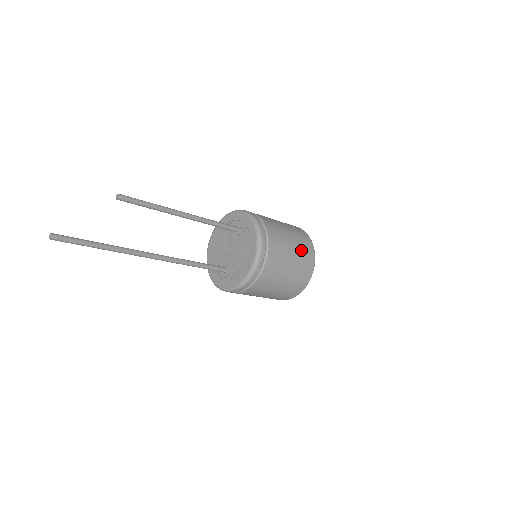
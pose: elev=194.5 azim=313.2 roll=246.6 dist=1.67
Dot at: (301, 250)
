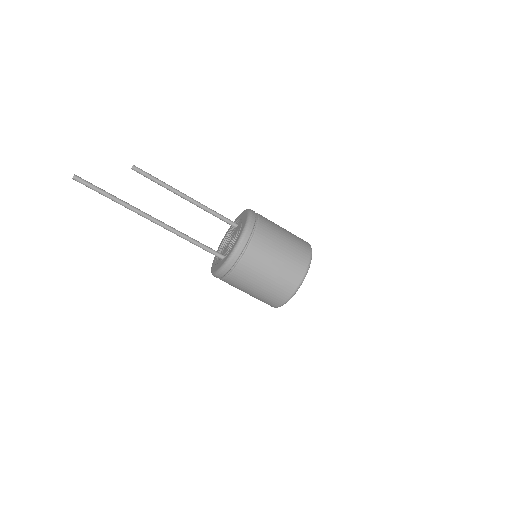
Dot at: (295, 242)
